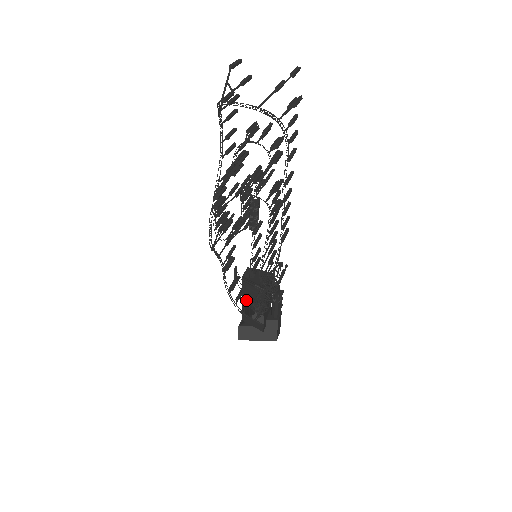
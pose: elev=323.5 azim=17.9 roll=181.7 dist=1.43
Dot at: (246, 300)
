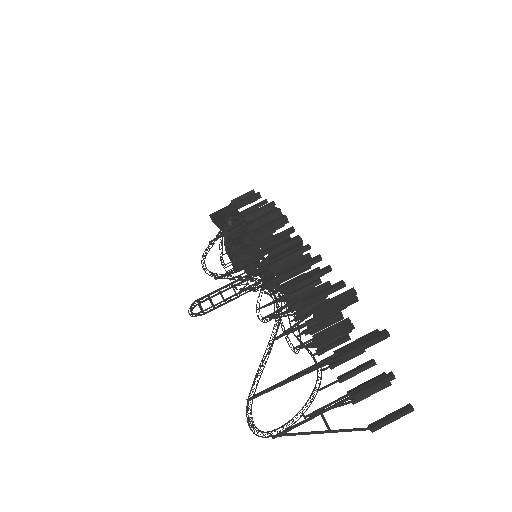
Dot at: (228, 235)
